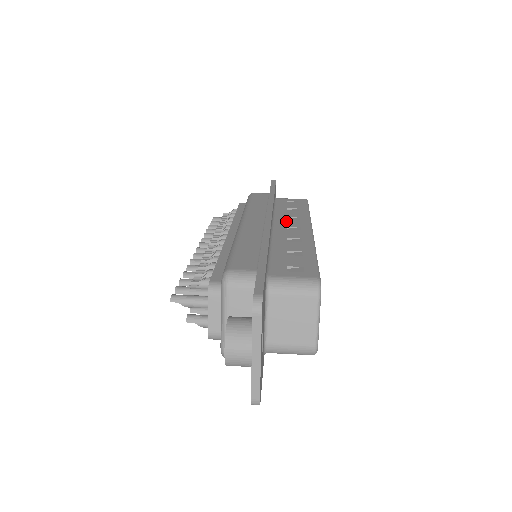
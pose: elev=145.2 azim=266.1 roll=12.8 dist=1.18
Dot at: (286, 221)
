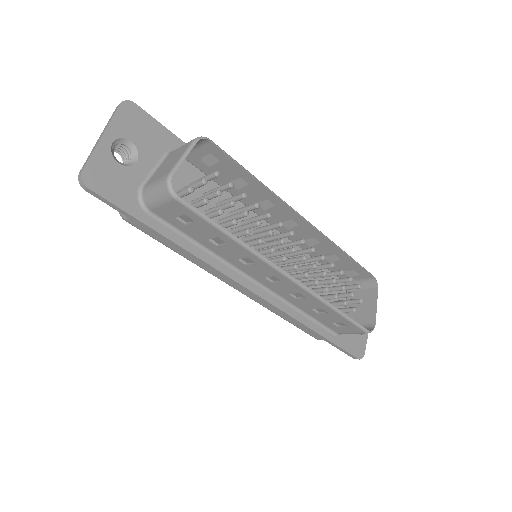
Dot at: (299, 234)
